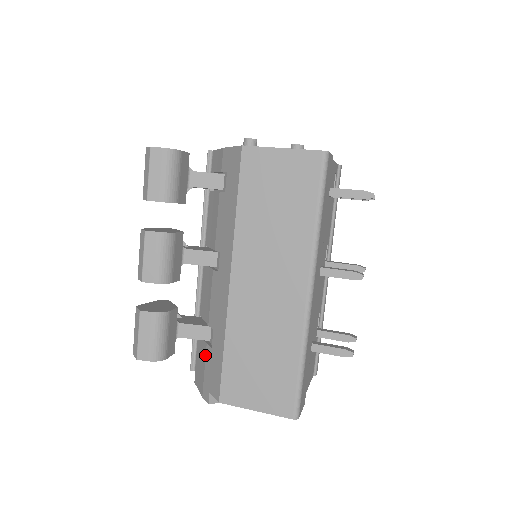
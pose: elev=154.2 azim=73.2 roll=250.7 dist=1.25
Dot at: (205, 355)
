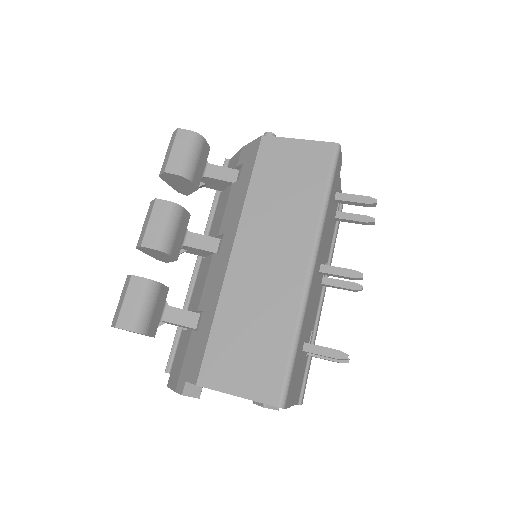
Dot at: (188, 343)
